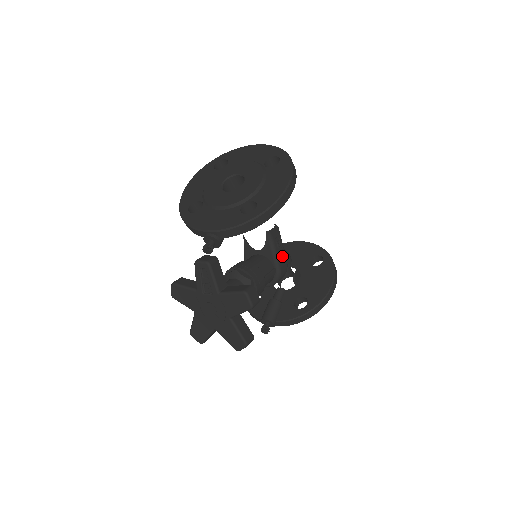
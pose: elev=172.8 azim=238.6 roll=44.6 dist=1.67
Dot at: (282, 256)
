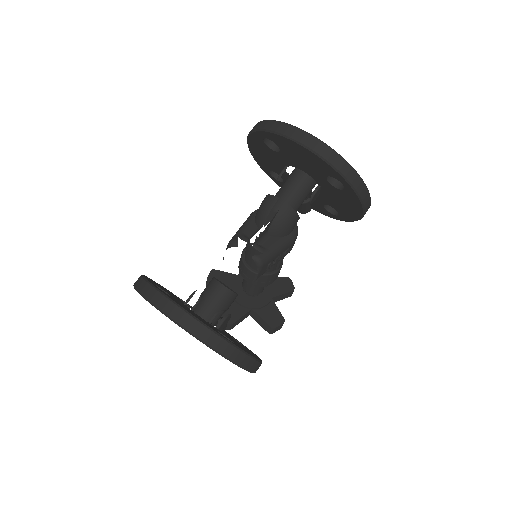
Dot at: (284, 255)
